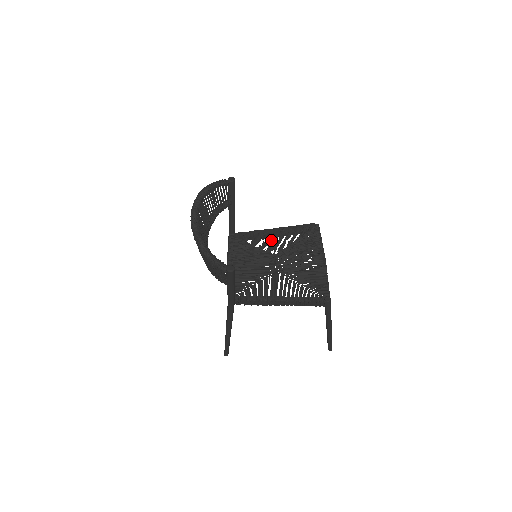
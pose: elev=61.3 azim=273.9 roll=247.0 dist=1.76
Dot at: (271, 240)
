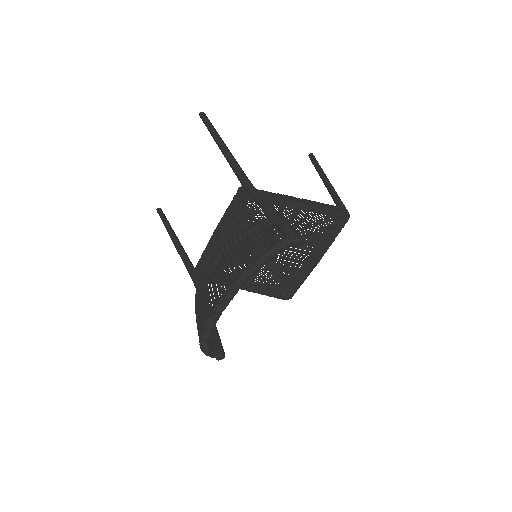
Dot at: occluded
